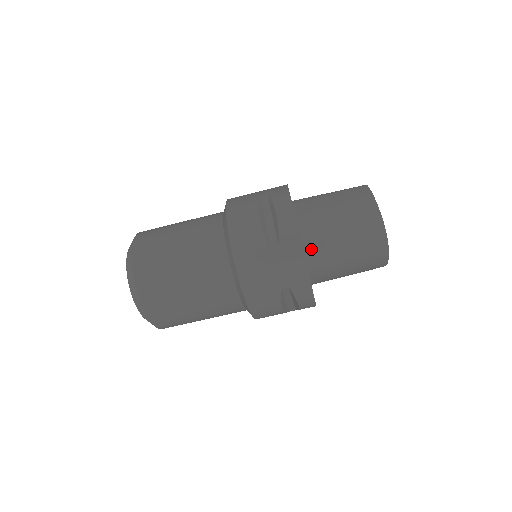
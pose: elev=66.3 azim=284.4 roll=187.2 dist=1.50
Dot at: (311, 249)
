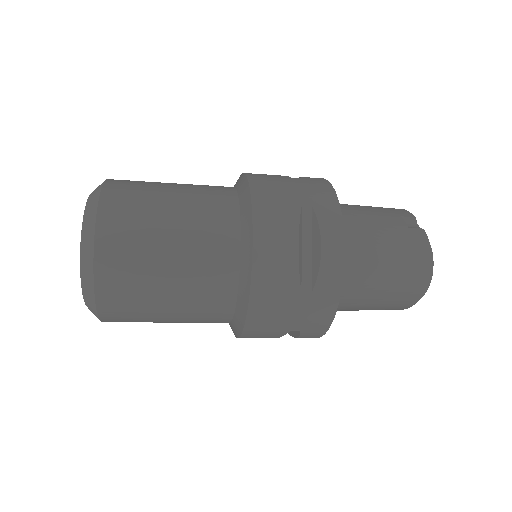
Dot at: occluded
